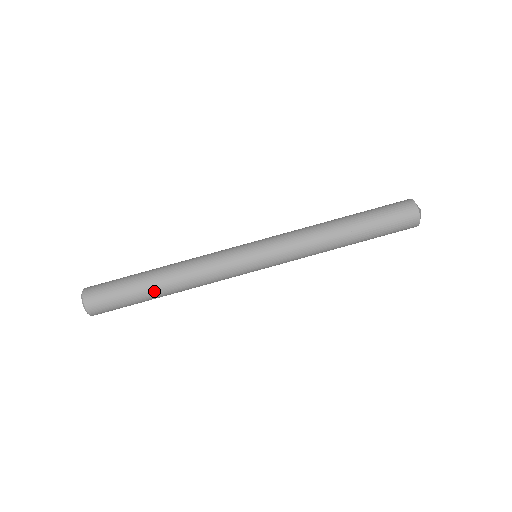
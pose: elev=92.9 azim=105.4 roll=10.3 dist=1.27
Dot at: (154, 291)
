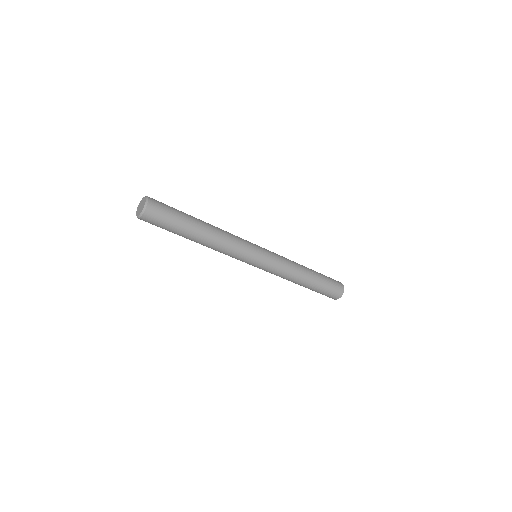
Dot at: occluded
